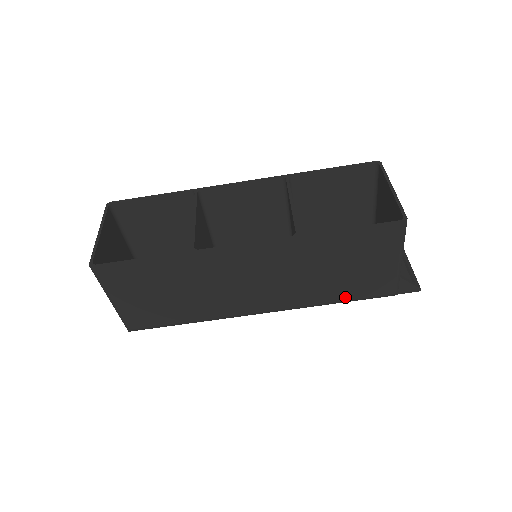
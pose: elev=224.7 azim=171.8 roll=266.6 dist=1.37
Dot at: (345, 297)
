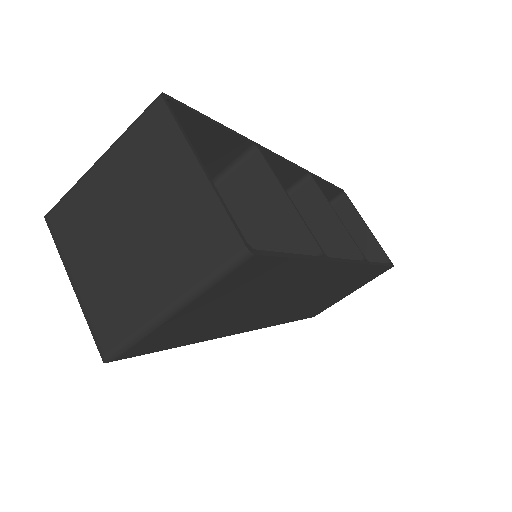
Dot at: (300, 318)
